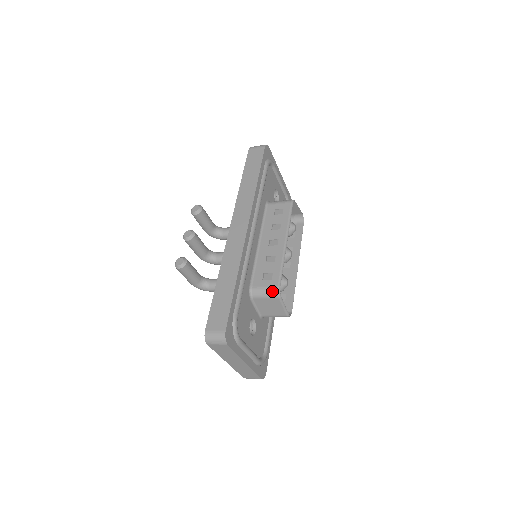
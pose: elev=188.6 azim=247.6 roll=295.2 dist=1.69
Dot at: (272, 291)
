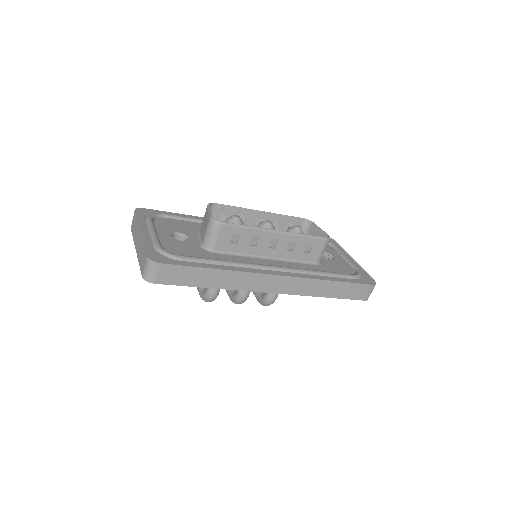
Dot at: occluded
